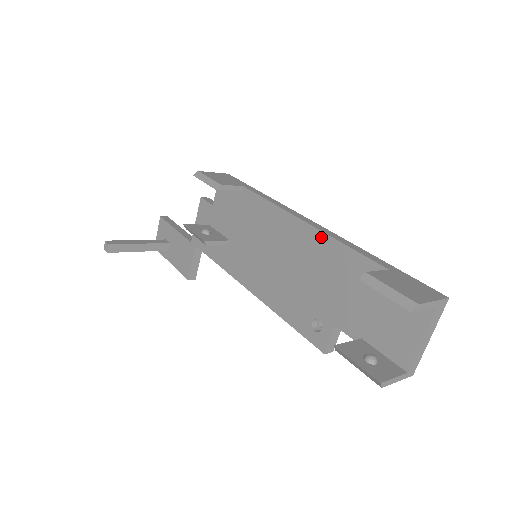
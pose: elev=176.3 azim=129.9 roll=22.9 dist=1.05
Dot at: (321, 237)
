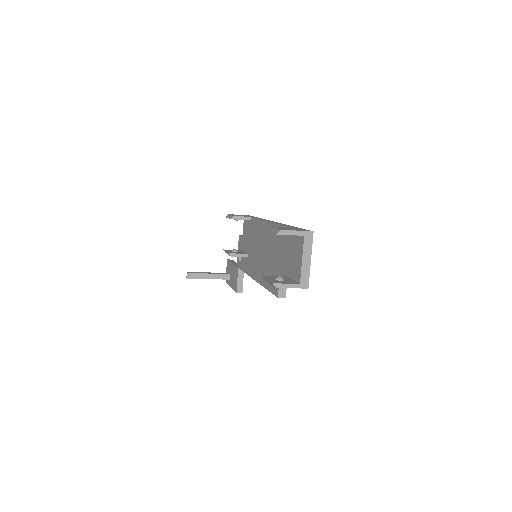
Dot at: occluded
